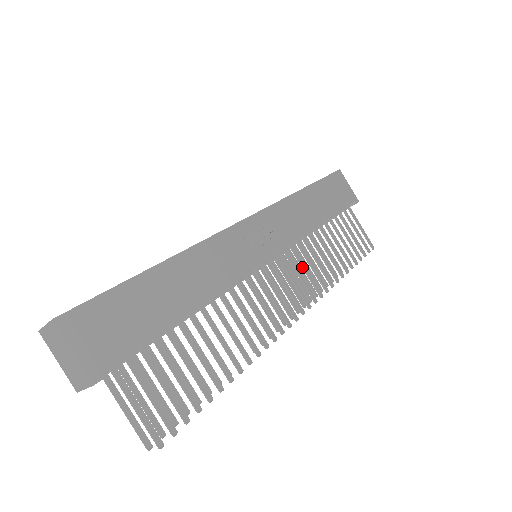
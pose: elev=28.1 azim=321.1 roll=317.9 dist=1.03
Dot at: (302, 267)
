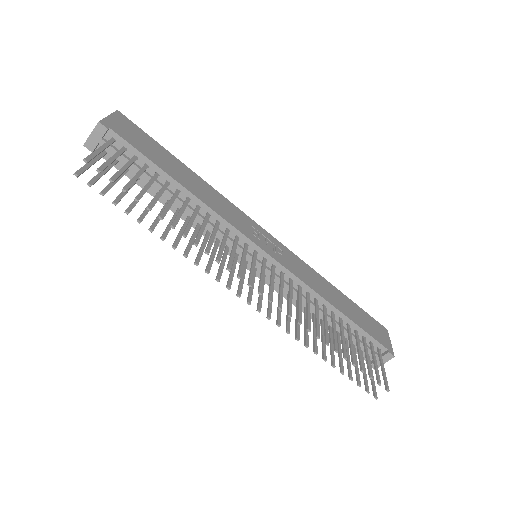
Dot at: (289, 293)
